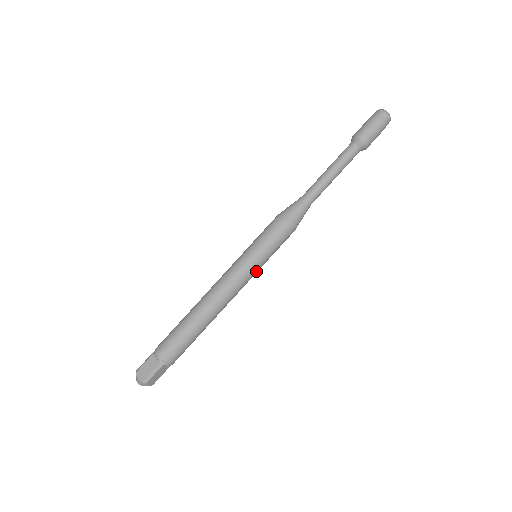
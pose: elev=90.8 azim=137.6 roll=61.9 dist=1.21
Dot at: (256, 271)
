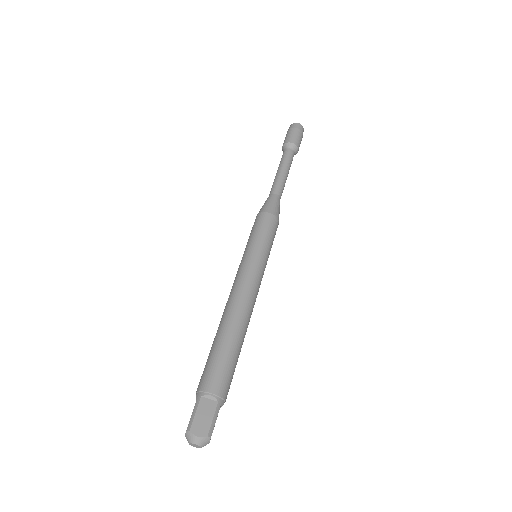
Dot at: (264, 269)
